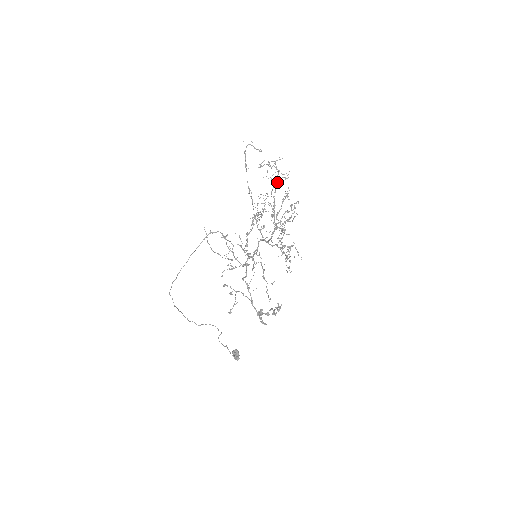
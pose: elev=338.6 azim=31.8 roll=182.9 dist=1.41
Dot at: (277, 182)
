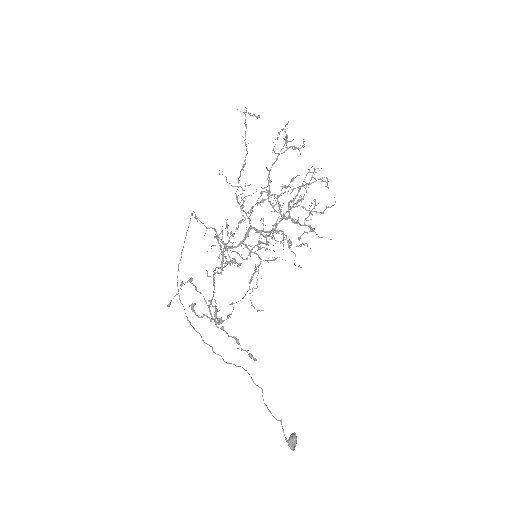
Dot at: occluded
